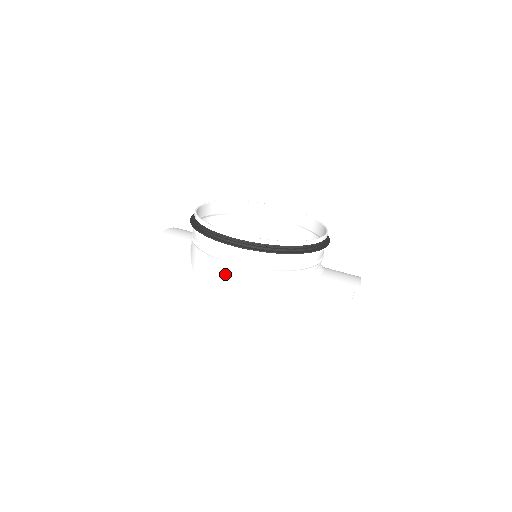
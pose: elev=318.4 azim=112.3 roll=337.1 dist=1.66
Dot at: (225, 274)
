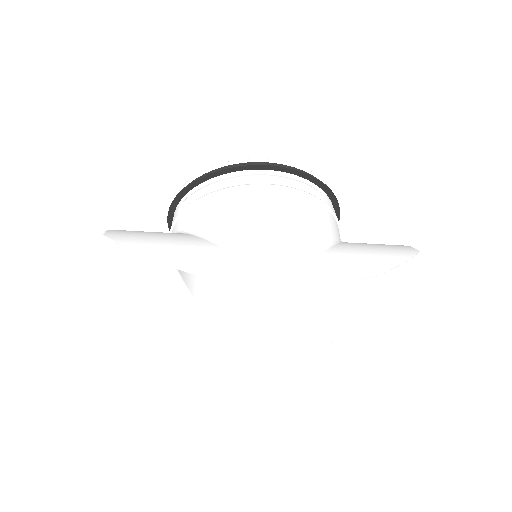
Dot at: (265, 201)
